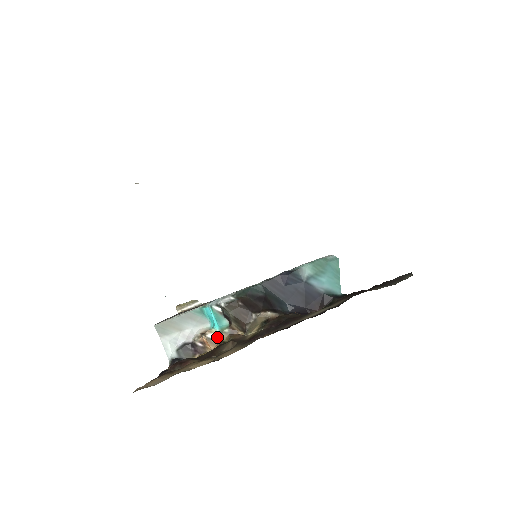
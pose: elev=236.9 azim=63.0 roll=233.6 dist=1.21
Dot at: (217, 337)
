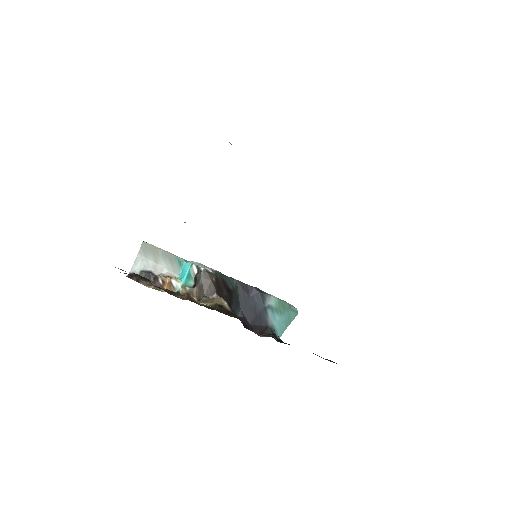
Dot at: (177, 287)
